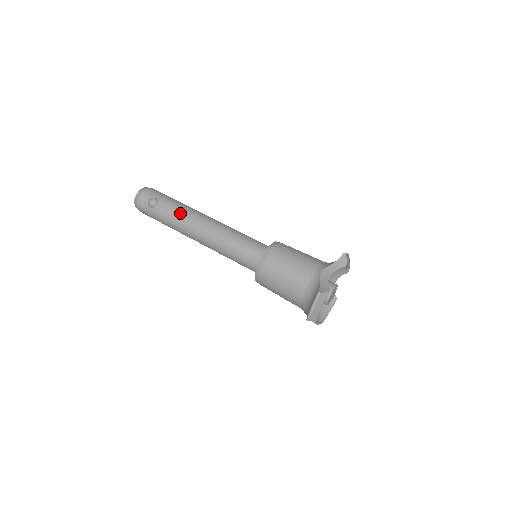
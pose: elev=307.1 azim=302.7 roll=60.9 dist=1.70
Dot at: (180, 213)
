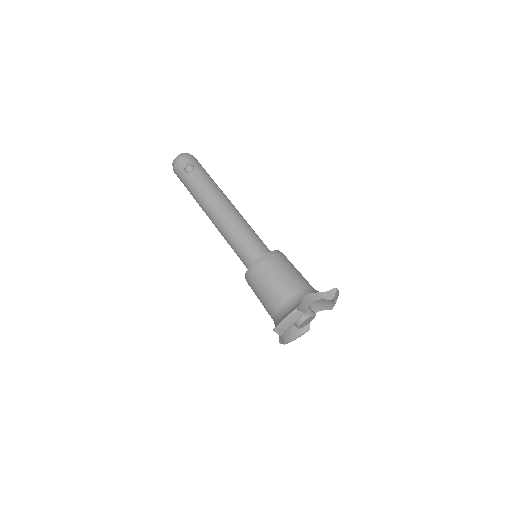
Dot at: (208, 188)
